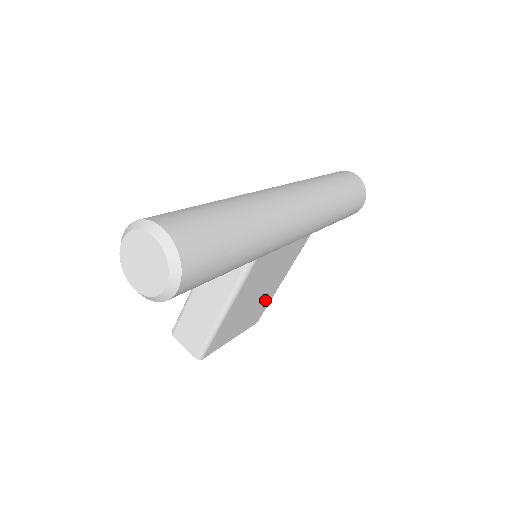
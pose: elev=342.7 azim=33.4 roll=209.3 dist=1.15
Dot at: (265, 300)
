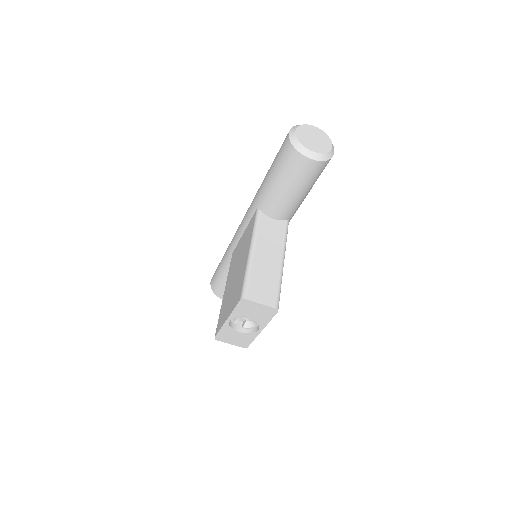
Dot at: occluded
